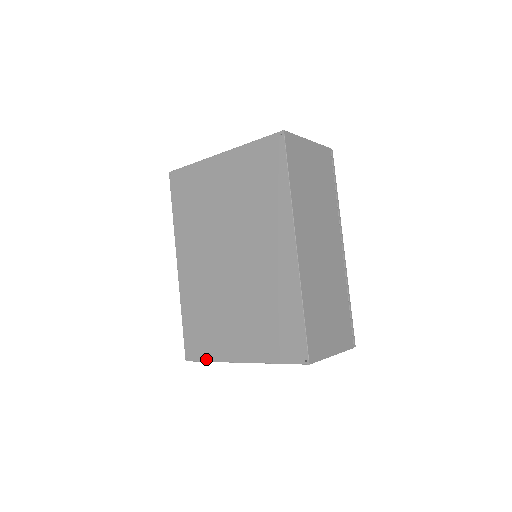
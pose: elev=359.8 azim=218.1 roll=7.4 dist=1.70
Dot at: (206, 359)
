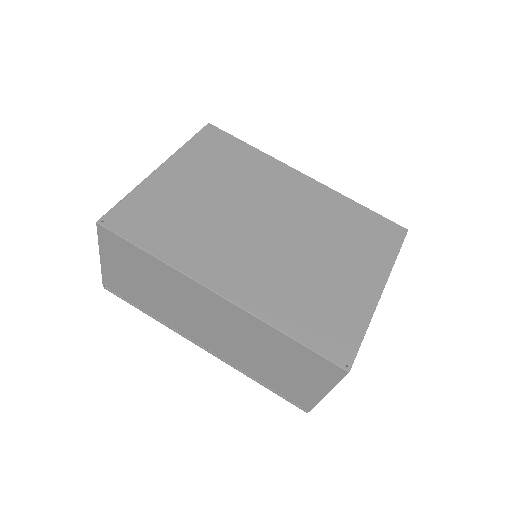
Dot at: (361, 334)
